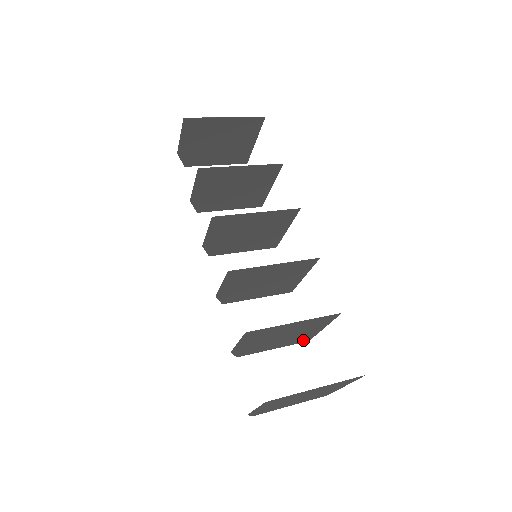
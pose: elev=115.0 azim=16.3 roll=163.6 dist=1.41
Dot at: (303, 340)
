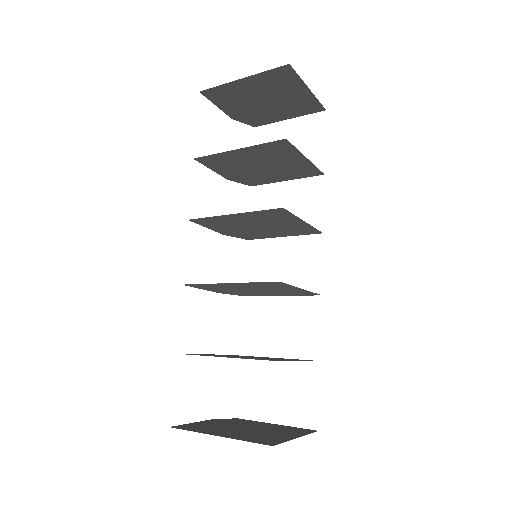
Dot at: occluded
